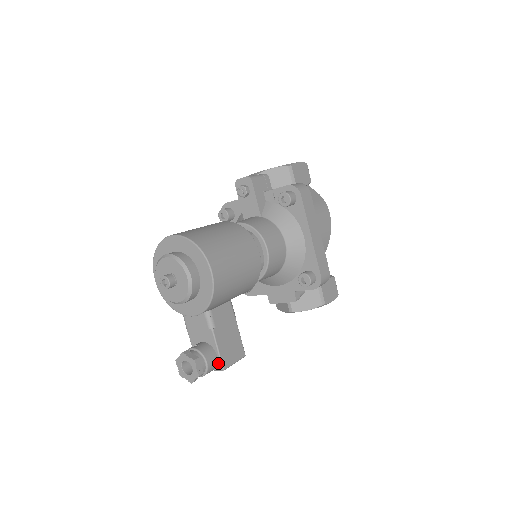
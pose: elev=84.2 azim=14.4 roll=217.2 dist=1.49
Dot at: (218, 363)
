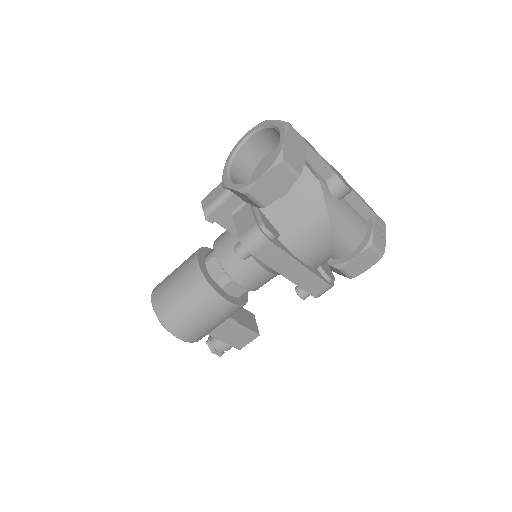
Dot at: (235, 346)
